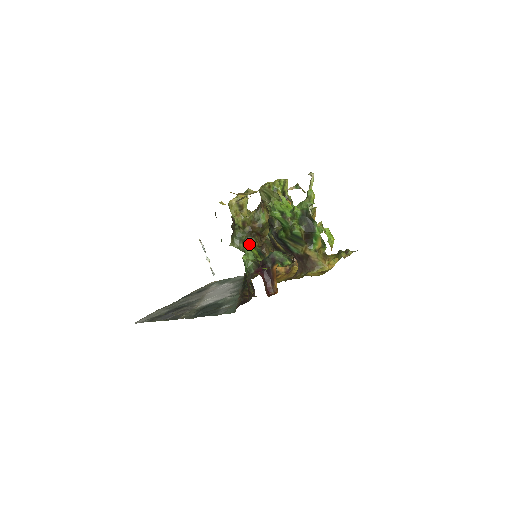
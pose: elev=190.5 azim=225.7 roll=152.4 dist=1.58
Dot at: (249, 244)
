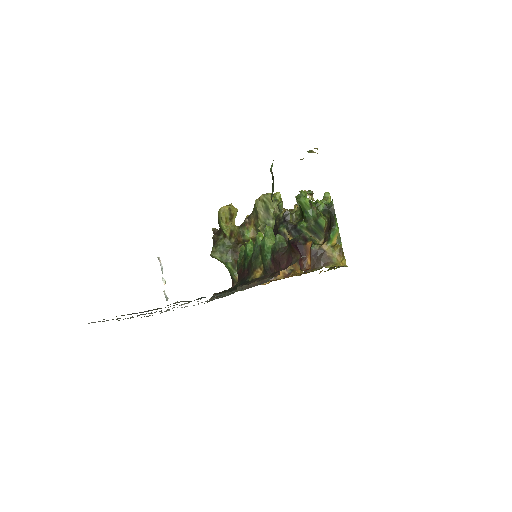
Dot at: (261, 234)
